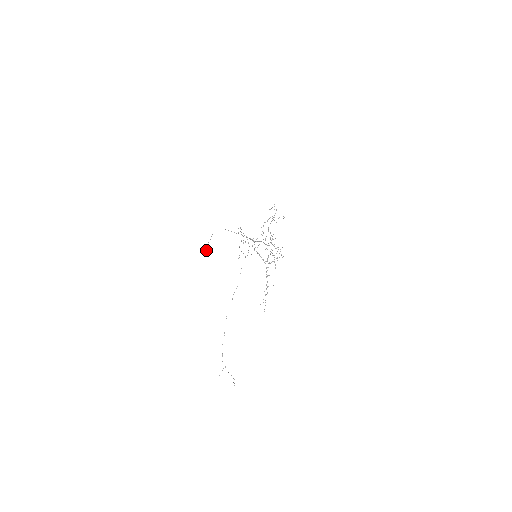
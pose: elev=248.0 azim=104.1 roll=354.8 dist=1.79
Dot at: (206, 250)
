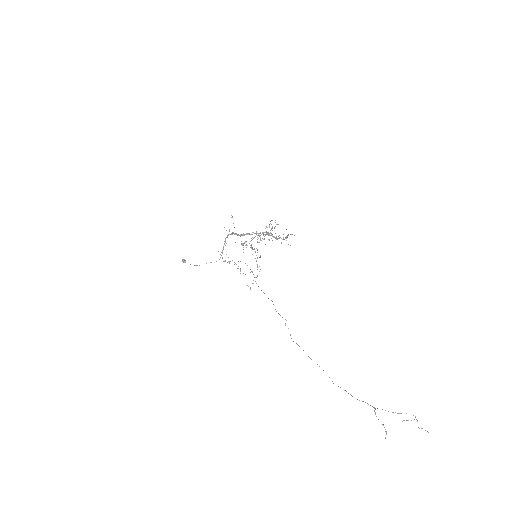
Dot at: (184, 260)
